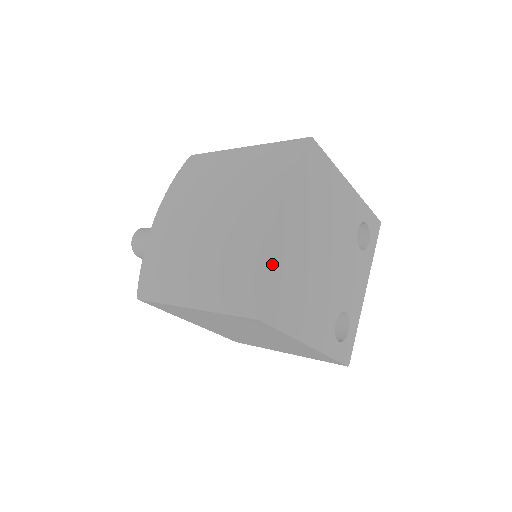
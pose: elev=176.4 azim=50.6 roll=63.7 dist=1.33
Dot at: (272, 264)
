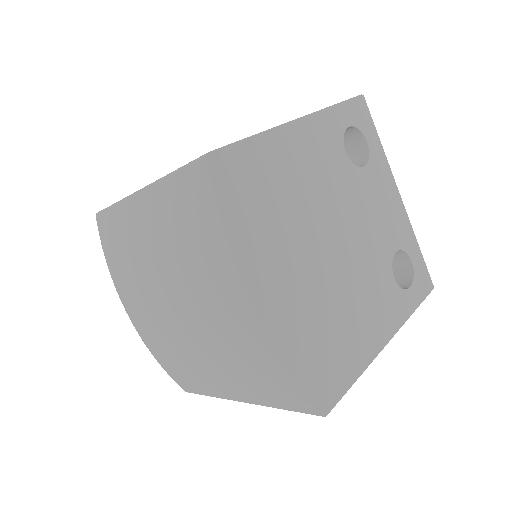
Dot at: (293, 355)
